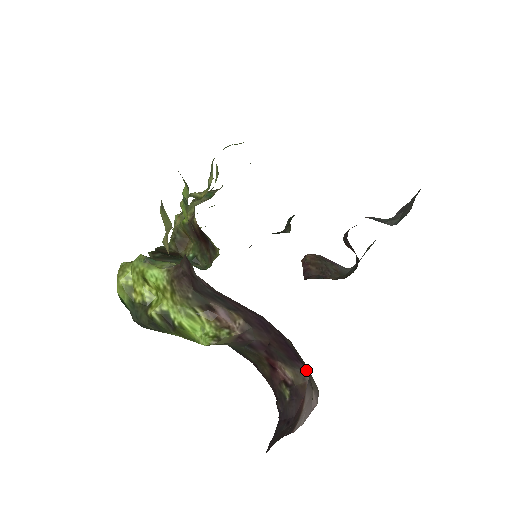
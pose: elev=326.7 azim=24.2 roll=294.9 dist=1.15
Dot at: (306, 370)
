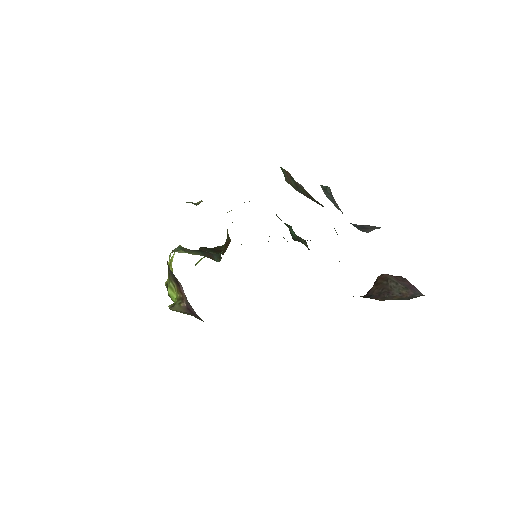
Dot at: occluded
